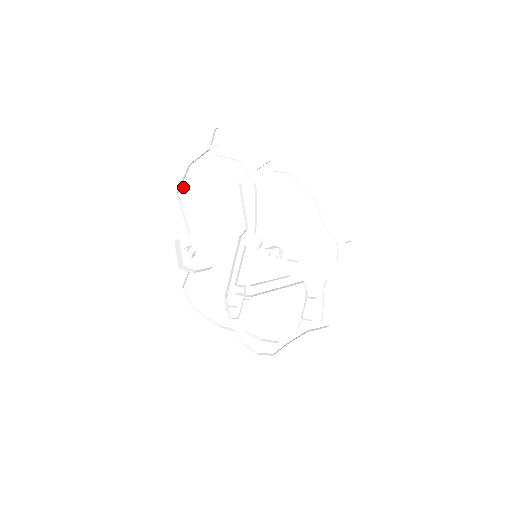
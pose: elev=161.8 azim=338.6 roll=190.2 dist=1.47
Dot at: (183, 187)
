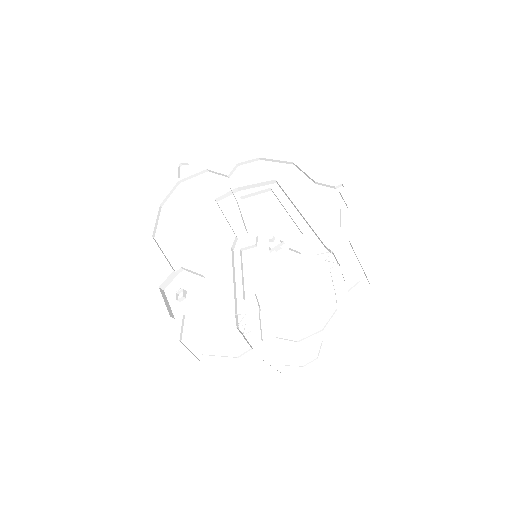
Dot at: (158, 230)
